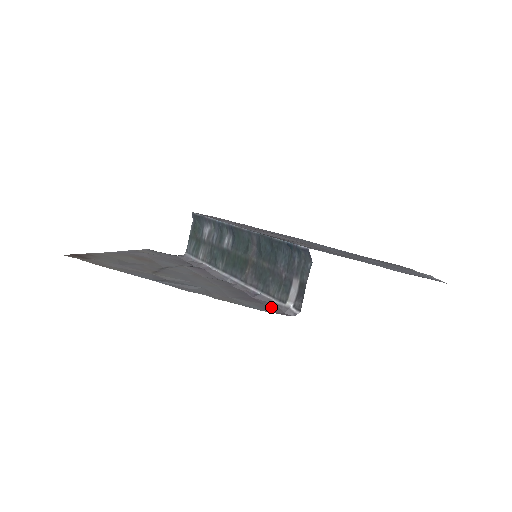
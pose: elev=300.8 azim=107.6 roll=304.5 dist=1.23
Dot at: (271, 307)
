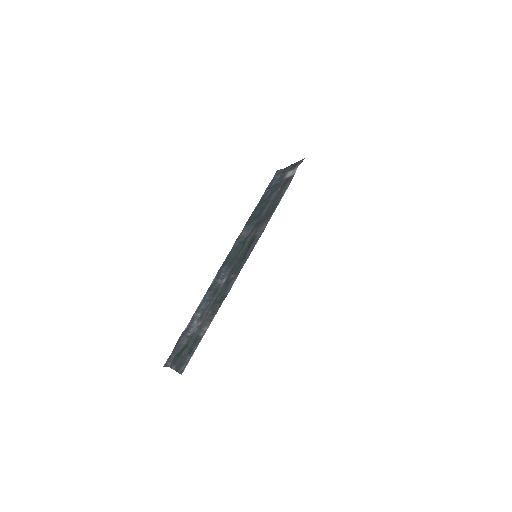
Dot at: occluded
